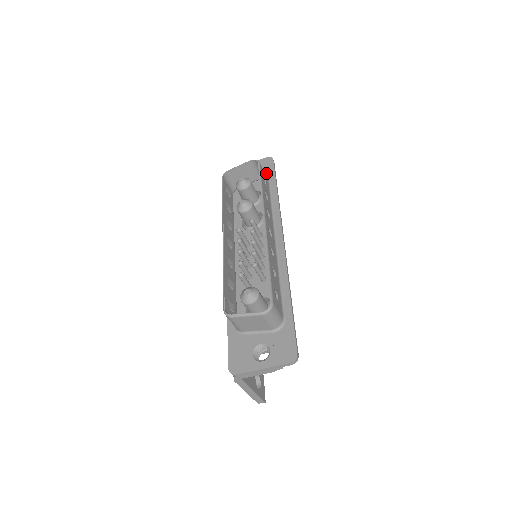
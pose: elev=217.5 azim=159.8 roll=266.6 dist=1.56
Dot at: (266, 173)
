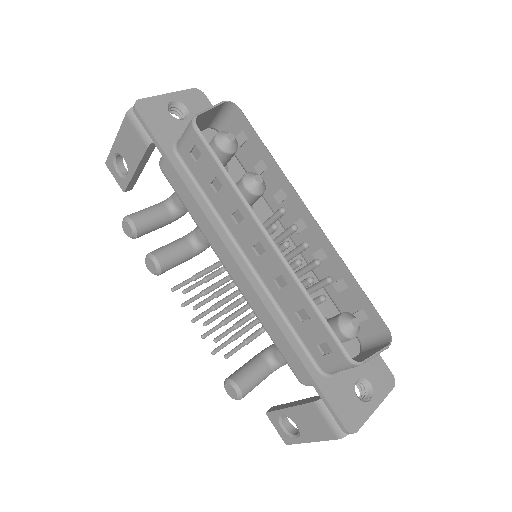
Dot at: occluded
